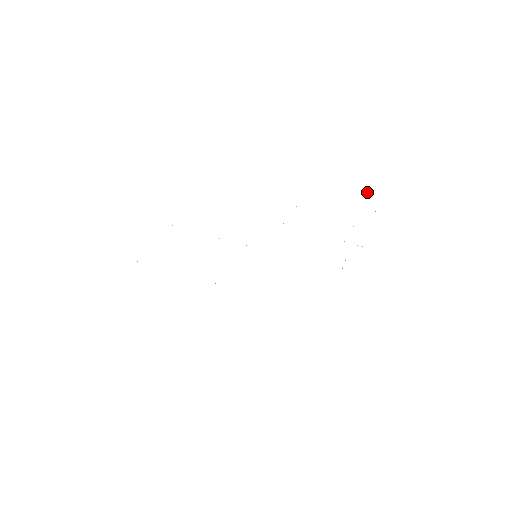
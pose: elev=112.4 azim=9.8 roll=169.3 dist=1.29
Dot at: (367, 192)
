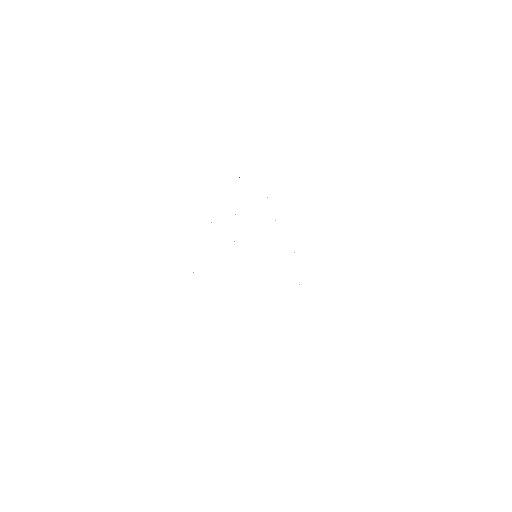
Dot at: occluded
